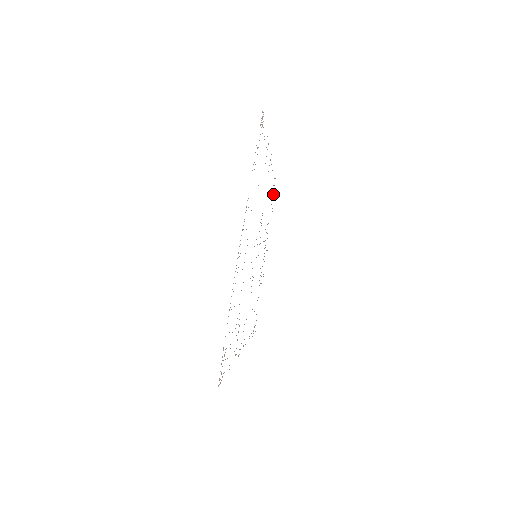
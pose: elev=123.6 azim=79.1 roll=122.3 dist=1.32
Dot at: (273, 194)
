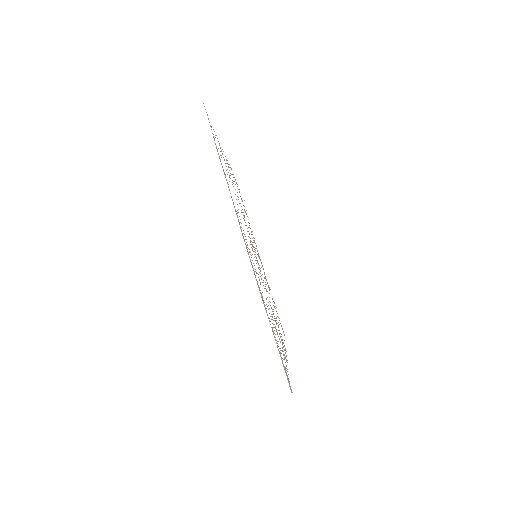
Dot at: occluded
